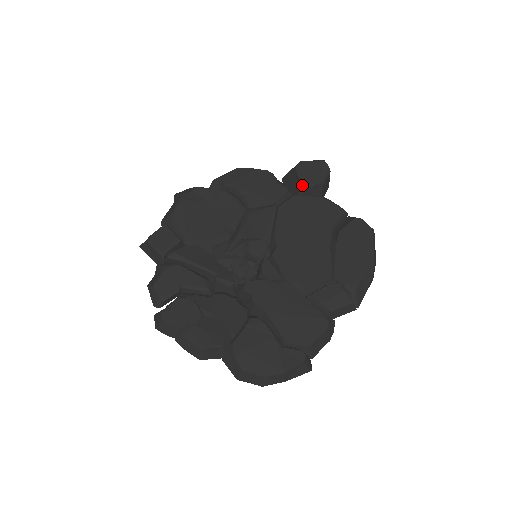
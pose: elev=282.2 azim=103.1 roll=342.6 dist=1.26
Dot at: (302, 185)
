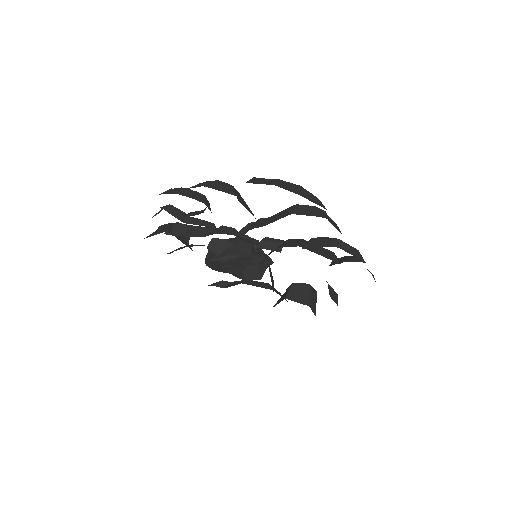
Dot at: (294, 283)
